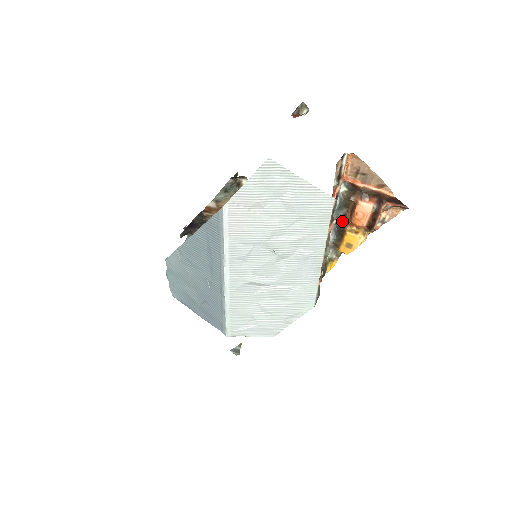
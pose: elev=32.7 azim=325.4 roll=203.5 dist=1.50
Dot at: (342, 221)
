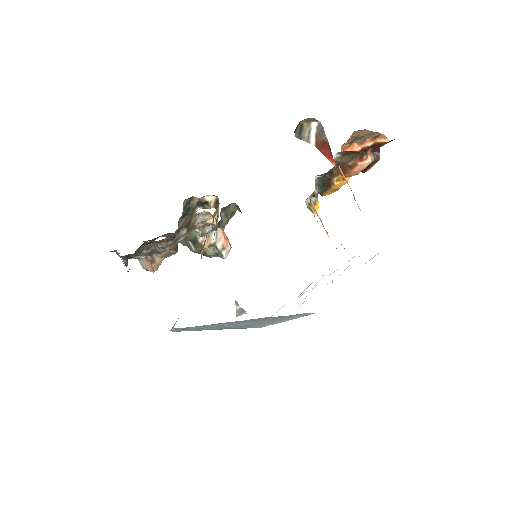
Dot at: (326, 175)
